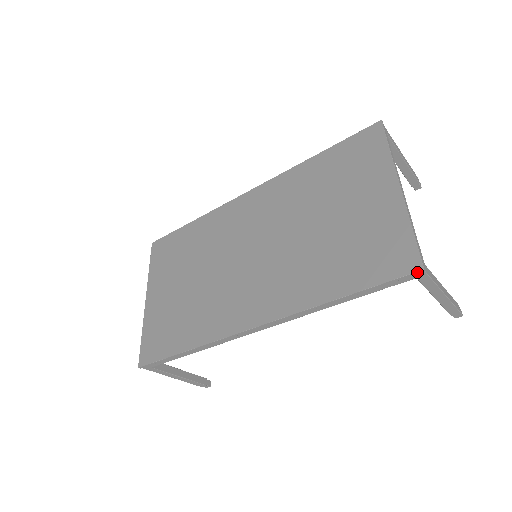
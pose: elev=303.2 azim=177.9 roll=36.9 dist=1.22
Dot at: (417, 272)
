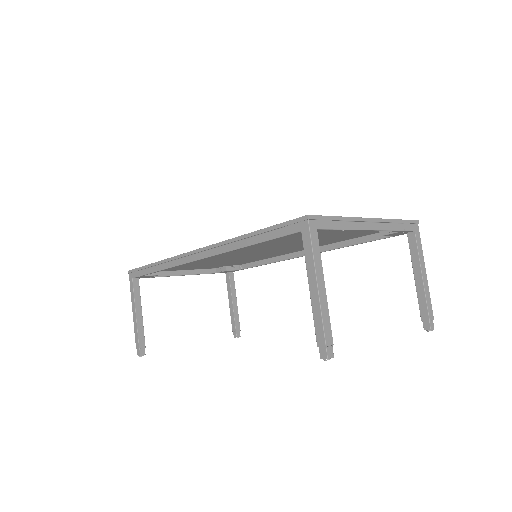
Dot at: (303, 217)
